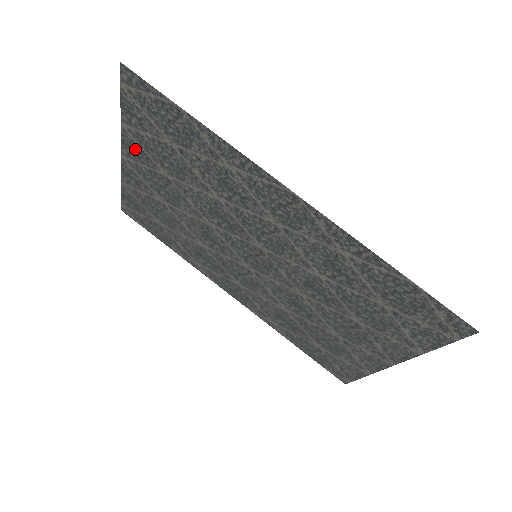
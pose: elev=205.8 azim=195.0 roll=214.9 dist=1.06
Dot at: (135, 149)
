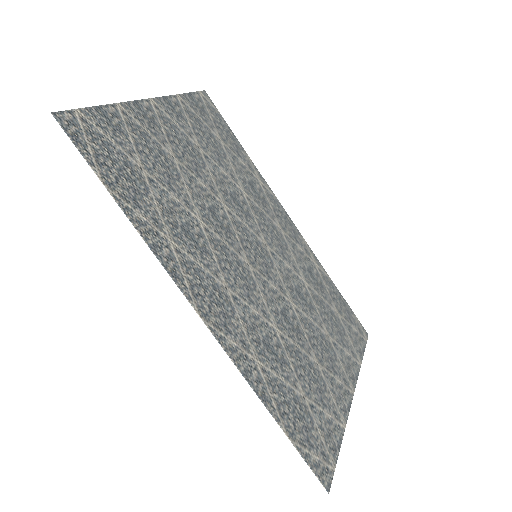
Dot at: (145, 118)
